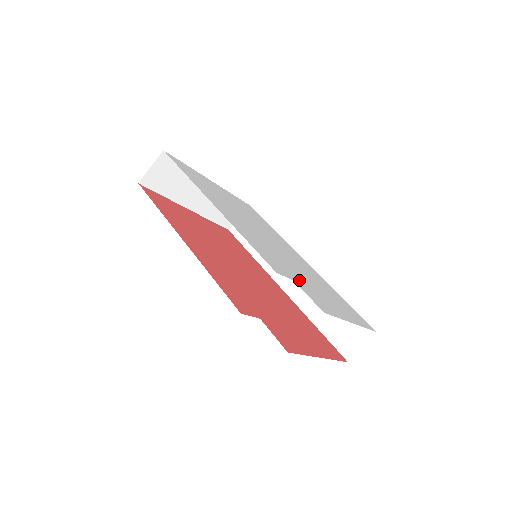
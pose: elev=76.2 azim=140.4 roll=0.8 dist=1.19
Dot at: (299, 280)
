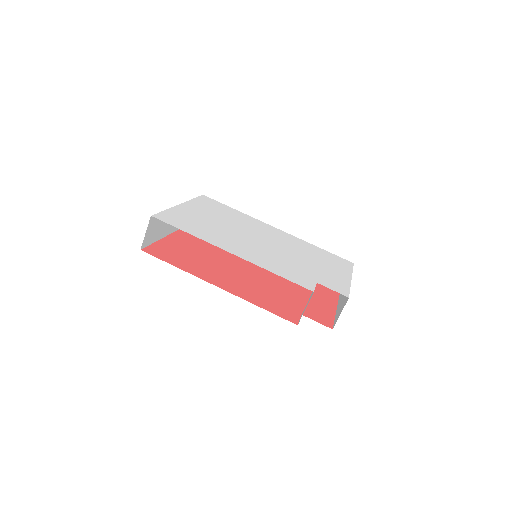
Dot at: (313, 275)
